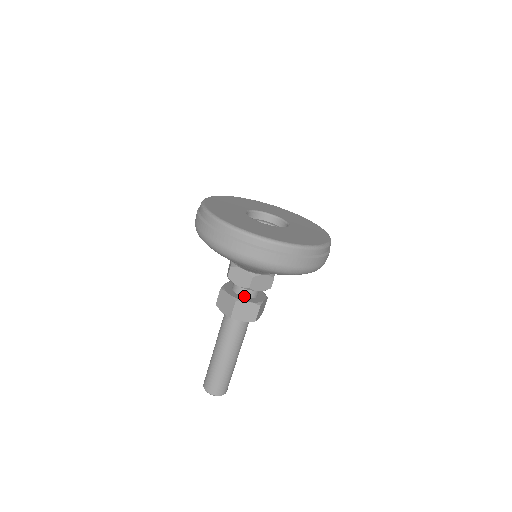
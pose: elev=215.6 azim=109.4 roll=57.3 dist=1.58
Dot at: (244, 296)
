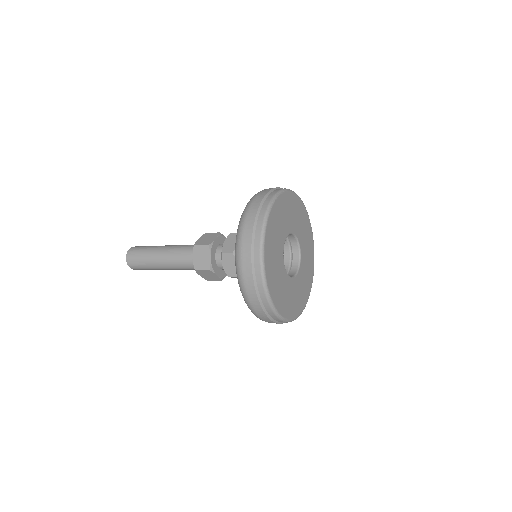
Dot at: (219, 266)
